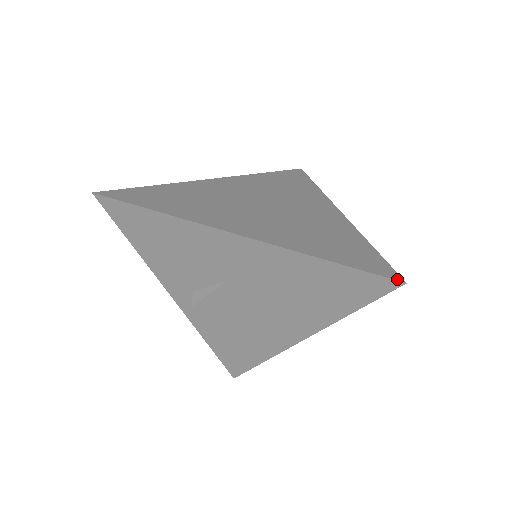
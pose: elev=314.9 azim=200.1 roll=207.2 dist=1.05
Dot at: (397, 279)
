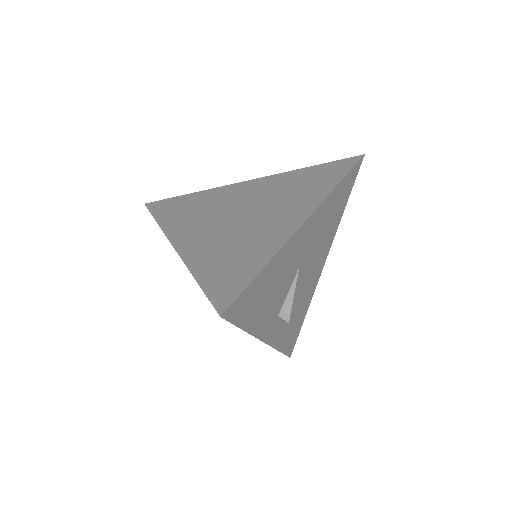
Dot at: (219, 311)
